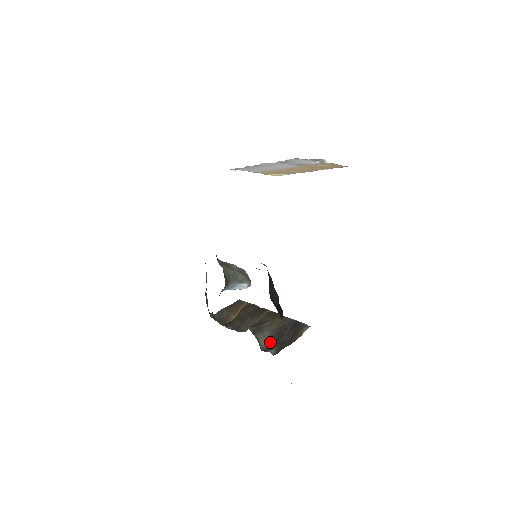
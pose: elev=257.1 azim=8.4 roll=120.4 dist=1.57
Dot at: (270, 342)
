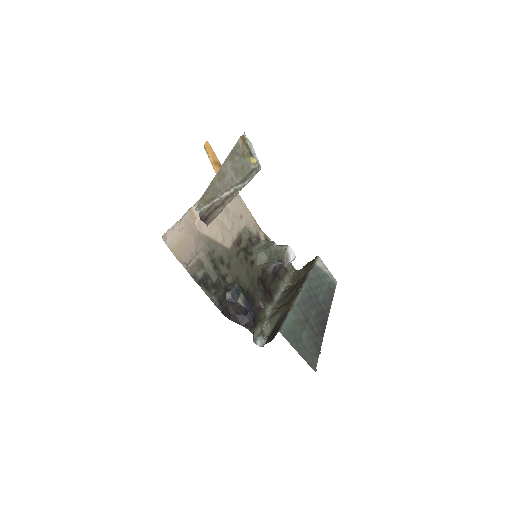
Dot at: (273, 330)
